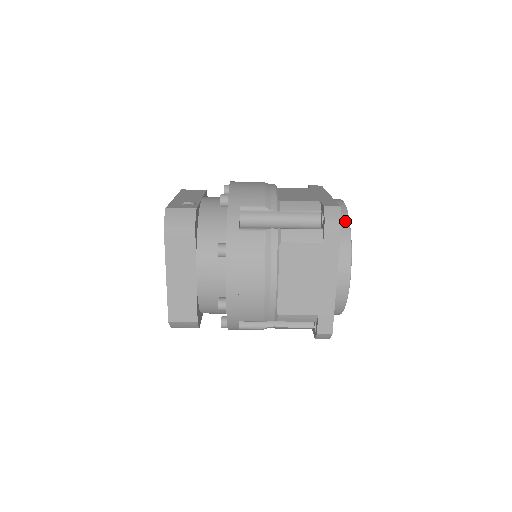
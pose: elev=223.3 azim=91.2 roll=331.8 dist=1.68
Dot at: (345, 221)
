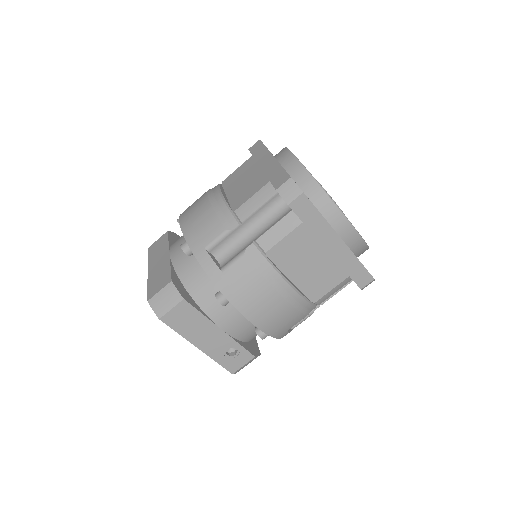
Dot at: occluded
